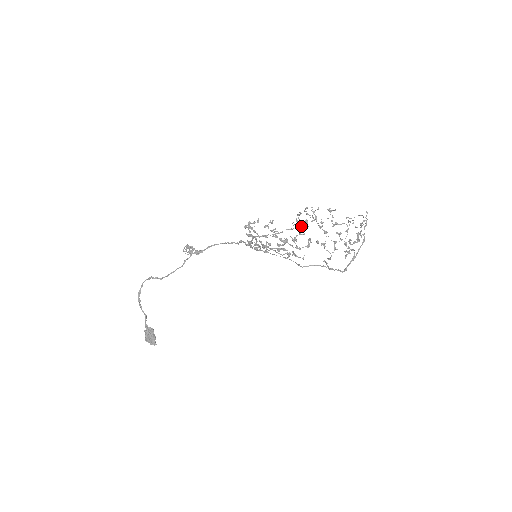
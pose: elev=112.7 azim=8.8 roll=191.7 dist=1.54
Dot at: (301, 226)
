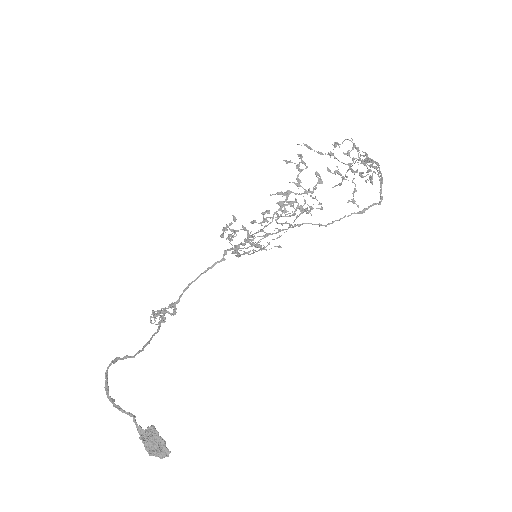
Dot at: (287, 229)
